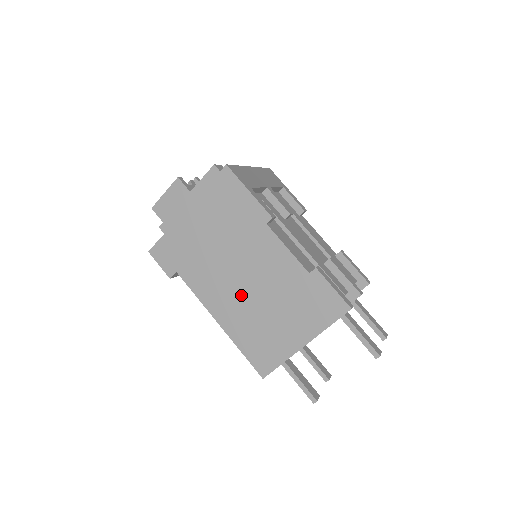
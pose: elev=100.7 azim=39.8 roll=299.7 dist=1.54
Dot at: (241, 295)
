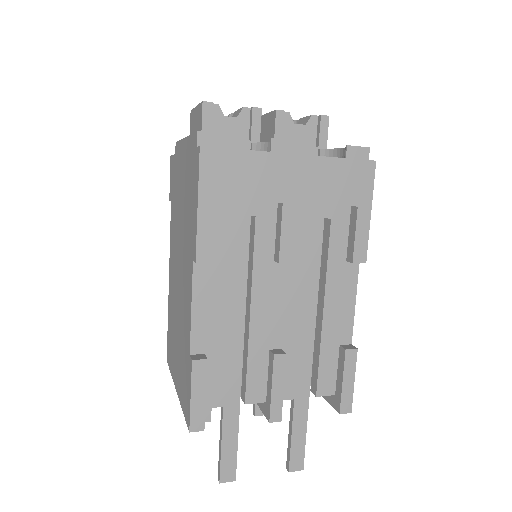
Dot at: (176, 287)
